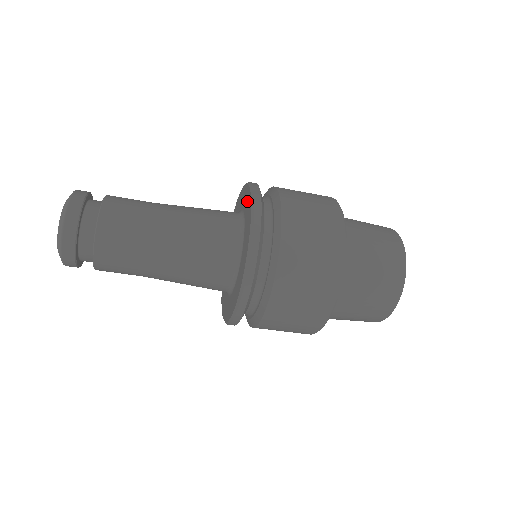
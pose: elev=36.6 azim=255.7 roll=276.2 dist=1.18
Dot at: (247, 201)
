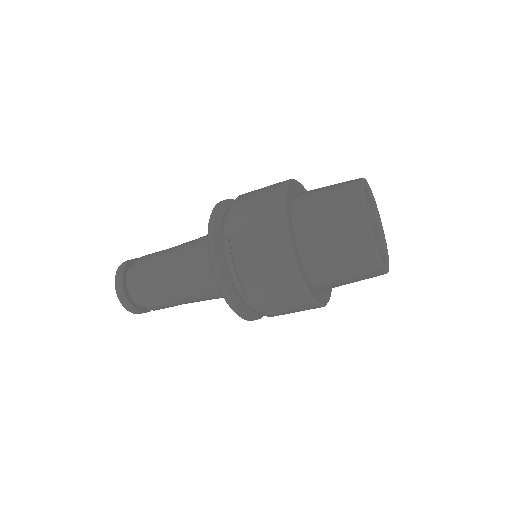
Dot at: occluded
